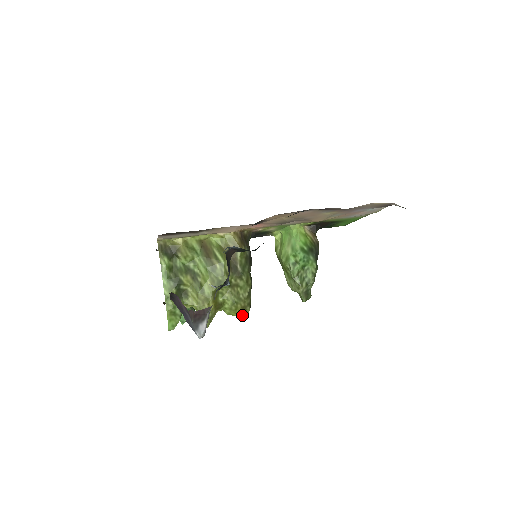
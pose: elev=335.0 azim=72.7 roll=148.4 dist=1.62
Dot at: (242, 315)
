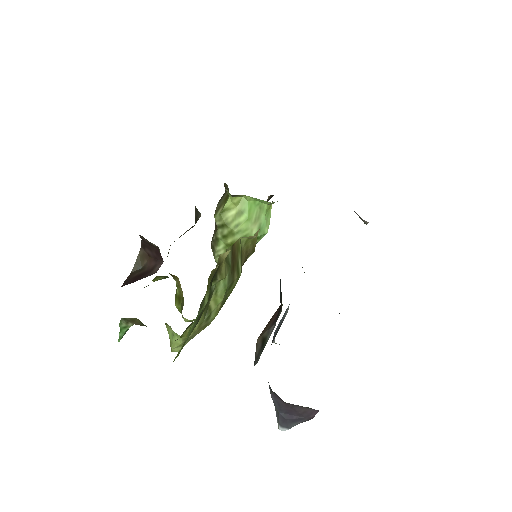
Dot at: occluded
